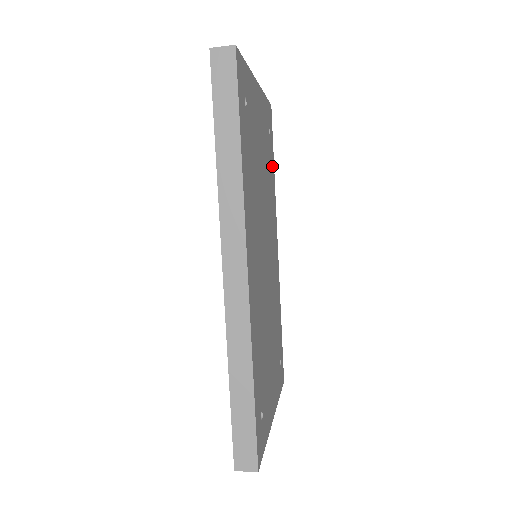
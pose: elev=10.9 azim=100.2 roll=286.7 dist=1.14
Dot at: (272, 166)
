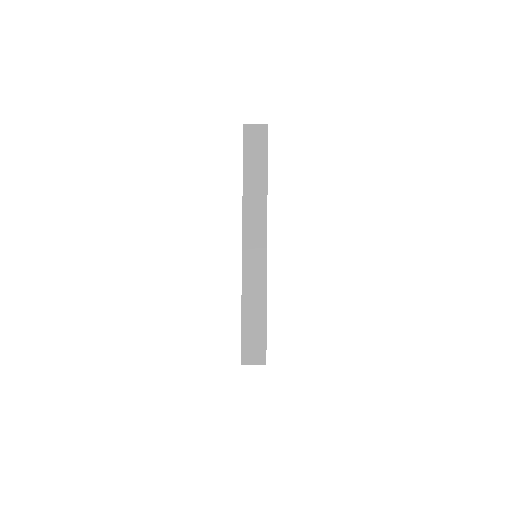
Dot at: occluded
